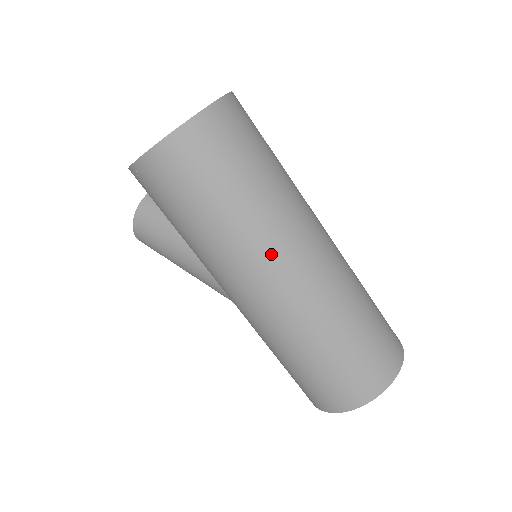
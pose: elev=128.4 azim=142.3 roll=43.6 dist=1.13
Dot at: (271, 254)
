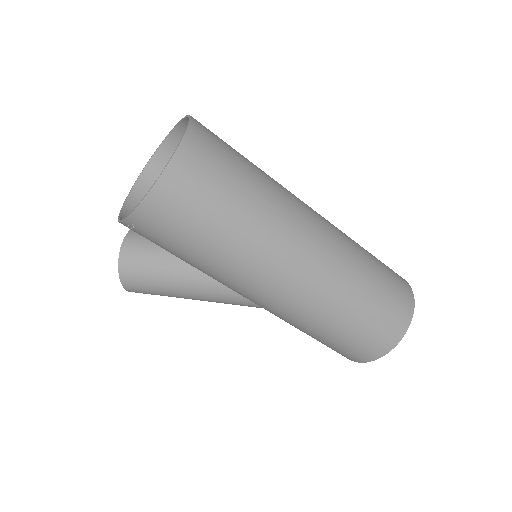
Dot at: (286, 245)
